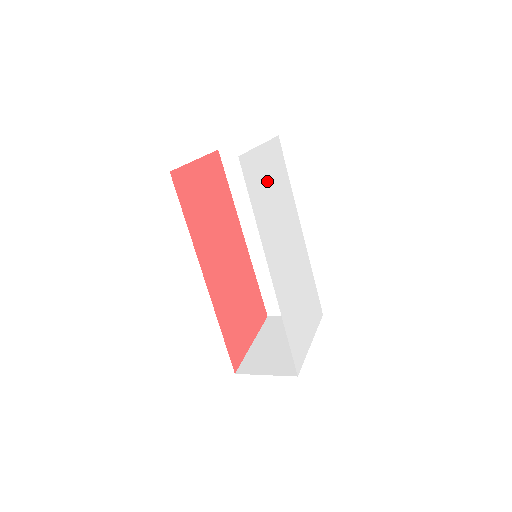
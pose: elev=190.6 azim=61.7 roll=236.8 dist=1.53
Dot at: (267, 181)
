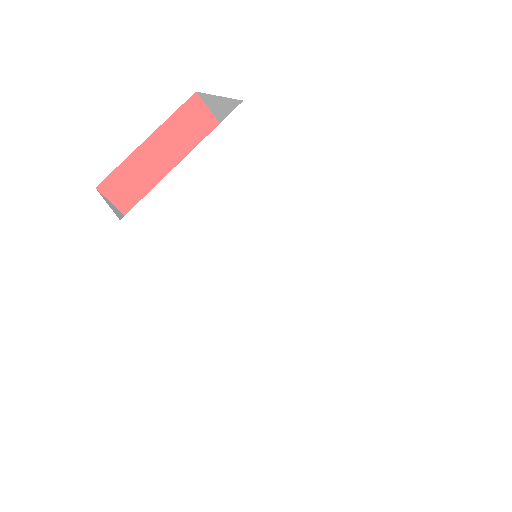
Dot at: (212, 206)
